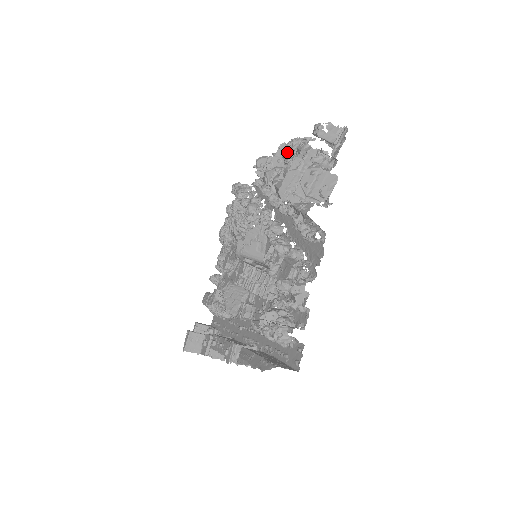
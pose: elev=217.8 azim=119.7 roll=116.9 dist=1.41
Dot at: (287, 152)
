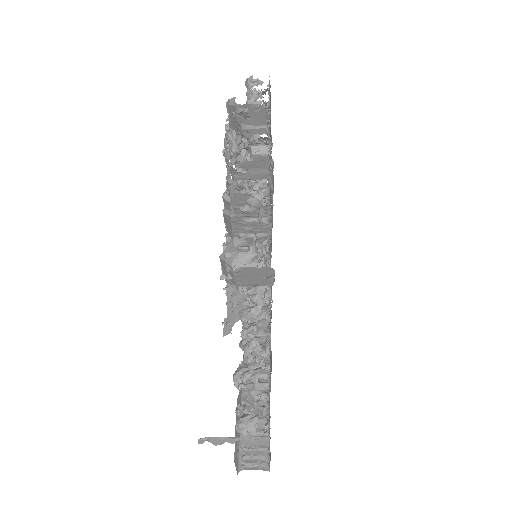
Dot at: occluded
